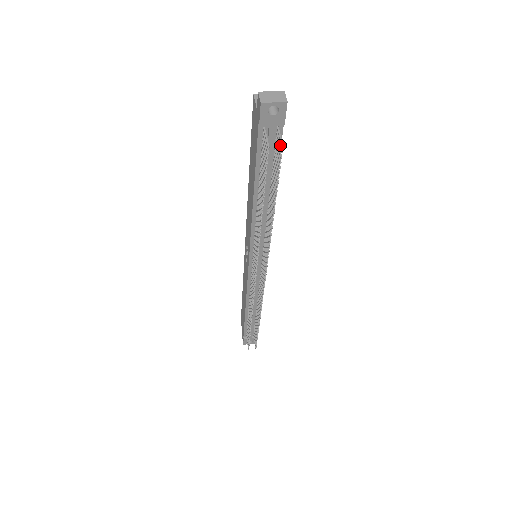
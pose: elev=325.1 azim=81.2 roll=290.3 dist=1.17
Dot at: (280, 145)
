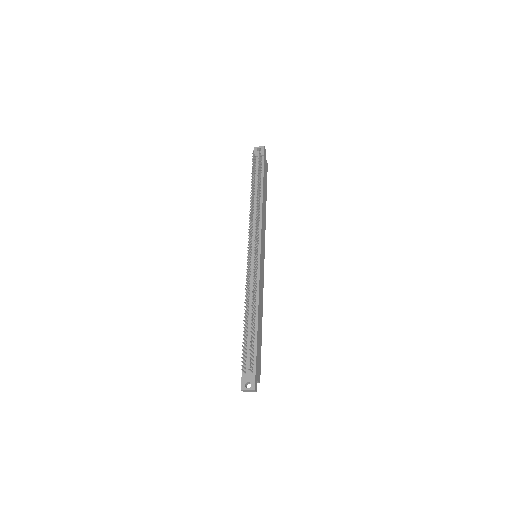
Dot at: (260, 155)
